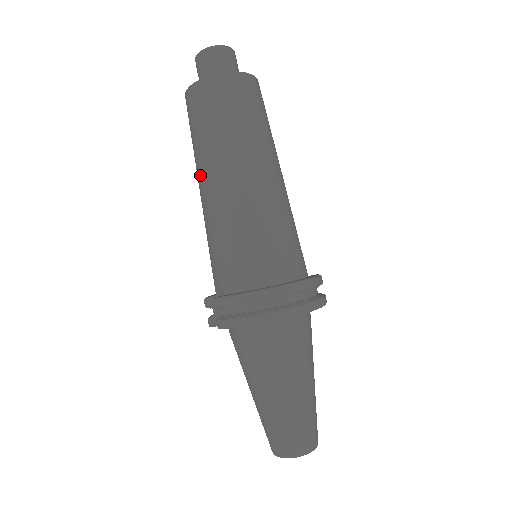
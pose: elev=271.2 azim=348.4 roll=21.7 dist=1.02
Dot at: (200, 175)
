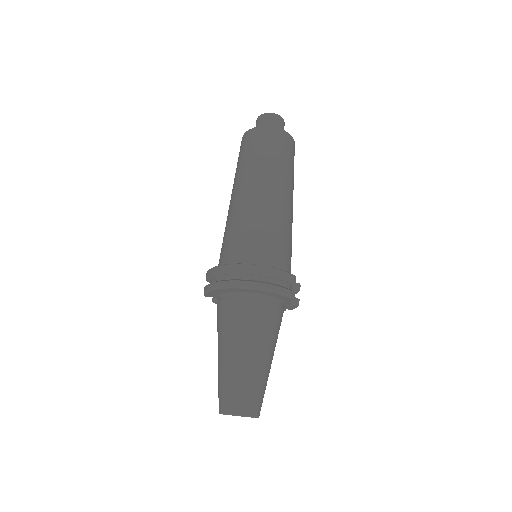
Dot at: occluded
